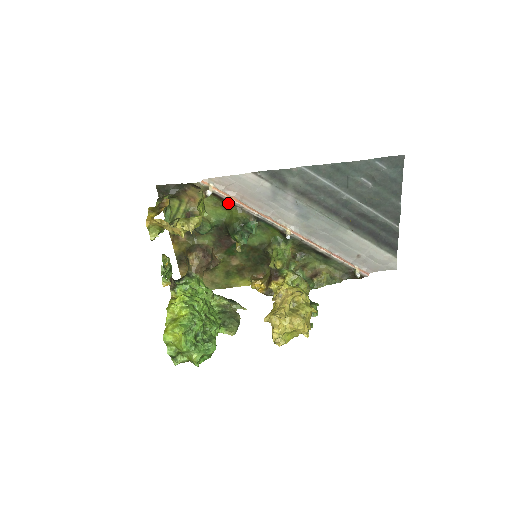
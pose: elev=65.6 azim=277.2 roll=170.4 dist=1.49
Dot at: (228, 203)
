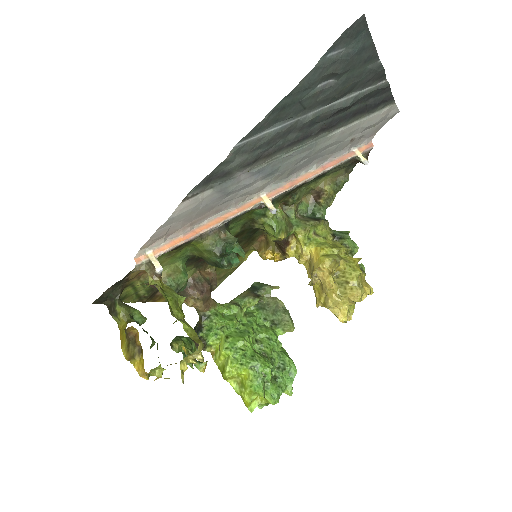
Dot at: (182, 244)
